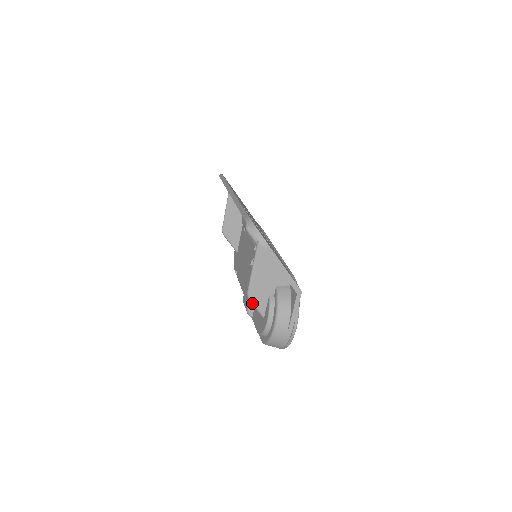
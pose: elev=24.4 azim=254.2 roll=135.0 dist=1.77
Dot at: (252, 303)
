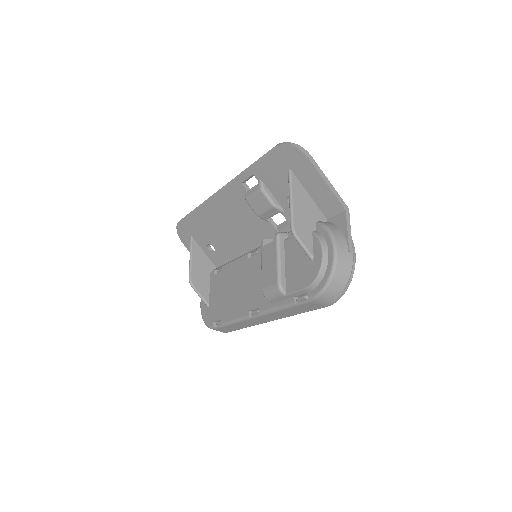
Dot at: (299, 239)
